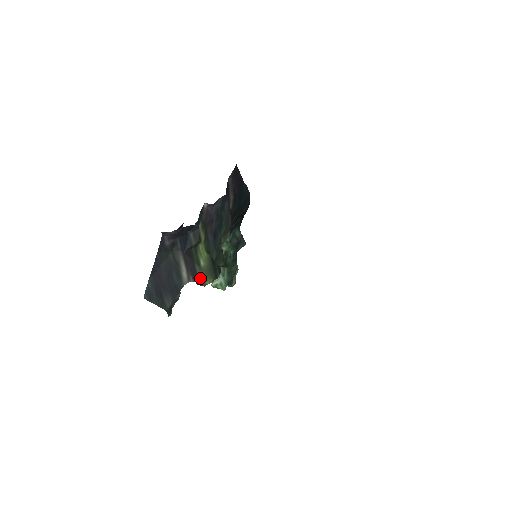
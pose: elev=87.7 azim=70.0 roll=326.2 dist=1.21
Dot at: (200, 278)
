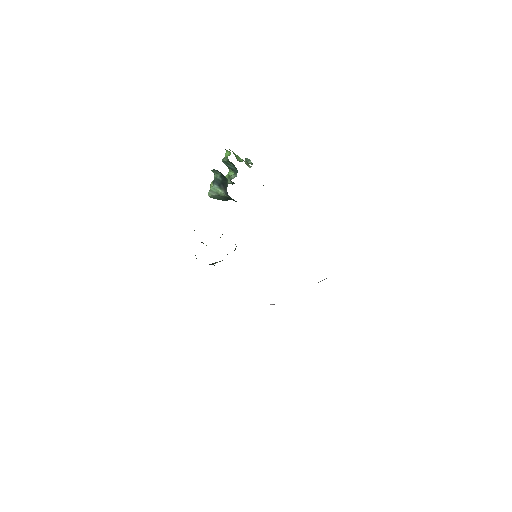
Dot at: (212, 263)
